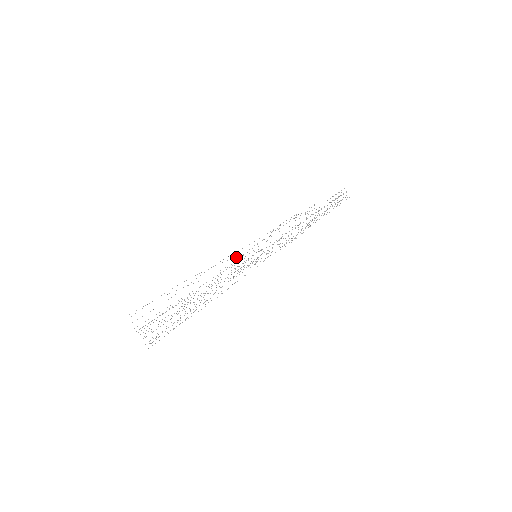
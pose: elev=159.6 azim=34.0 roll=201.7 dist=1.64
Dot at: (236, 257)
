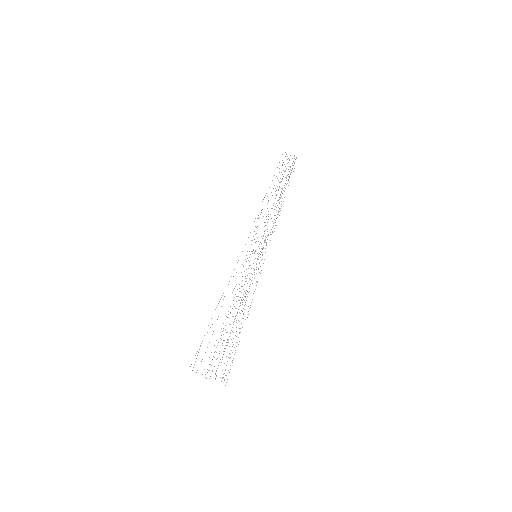
Dot at: occluded
